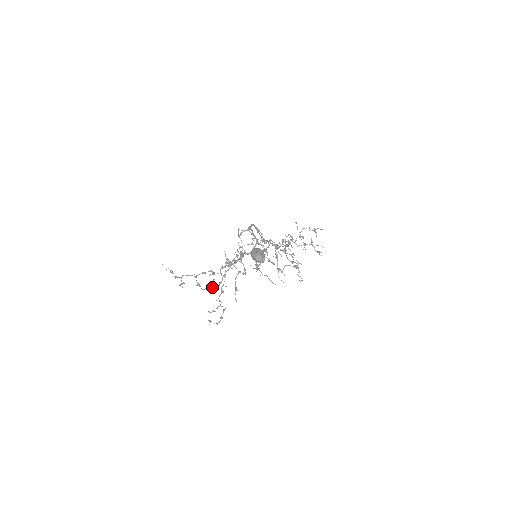
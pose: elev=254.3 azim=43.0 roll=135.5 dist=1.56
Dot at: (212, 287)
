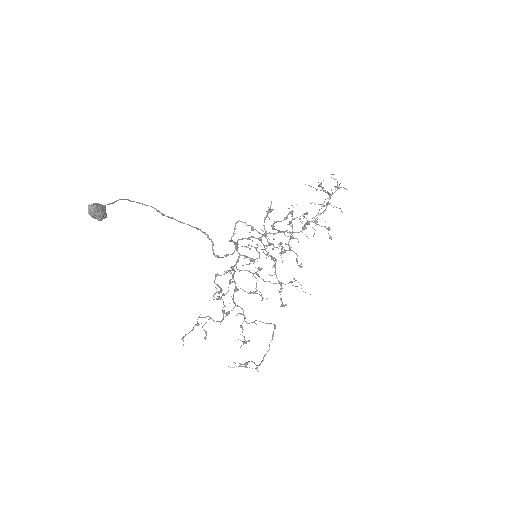
Dot at: (240, 327)
